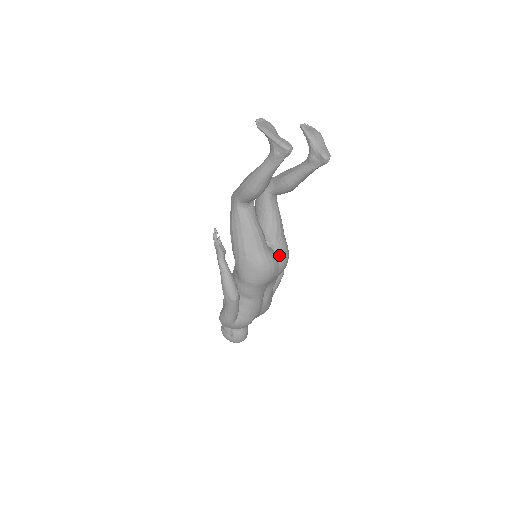
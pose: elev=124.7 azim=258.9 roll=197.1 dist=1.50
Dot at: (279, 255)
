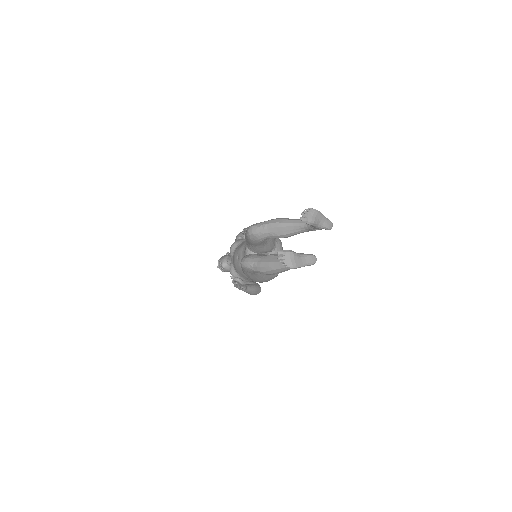
Dot at: occluded
